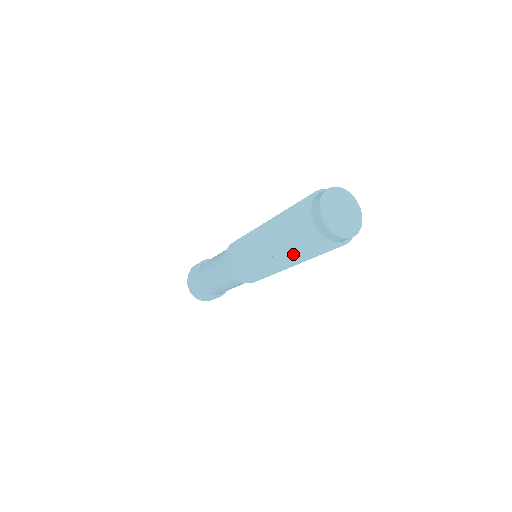
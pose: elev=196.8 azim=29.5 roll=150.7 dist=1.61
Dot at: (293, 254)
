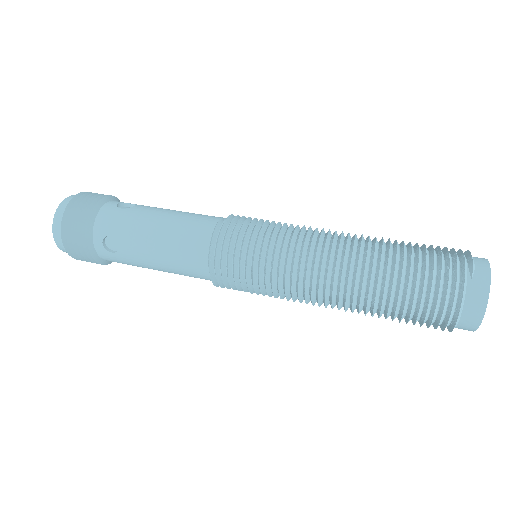
Dot at: occluded
